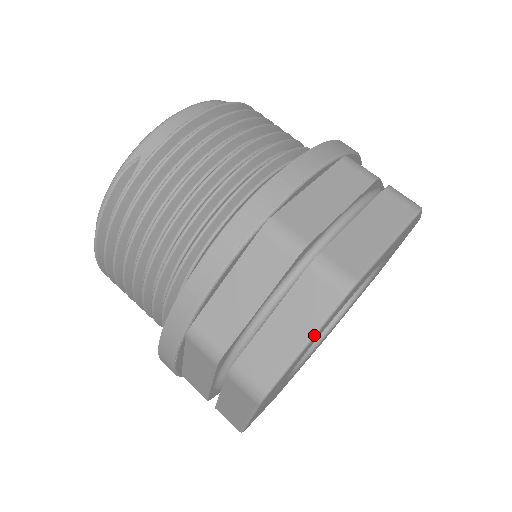
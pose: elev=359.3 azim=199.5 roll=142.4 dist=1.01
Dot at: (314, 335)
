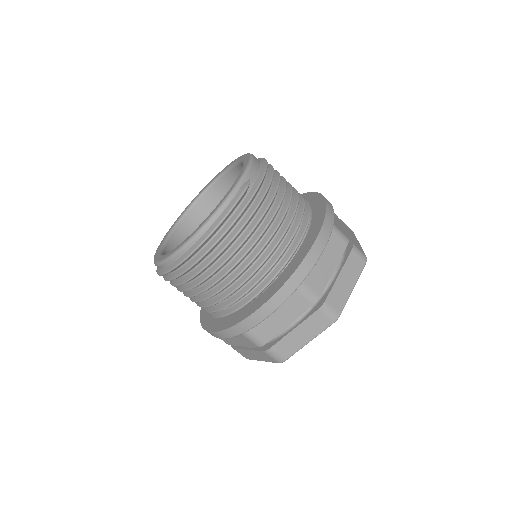
Dot at: (356, 282)
